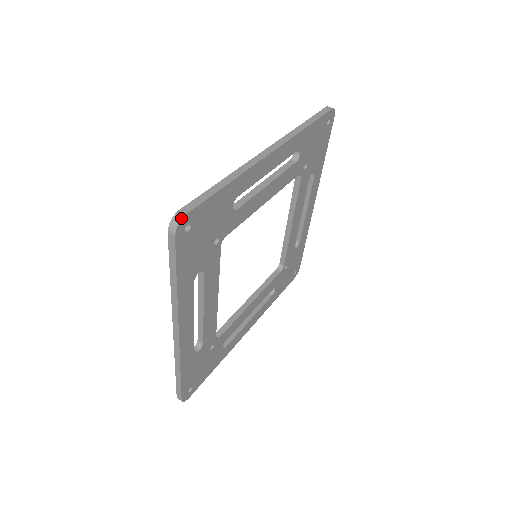
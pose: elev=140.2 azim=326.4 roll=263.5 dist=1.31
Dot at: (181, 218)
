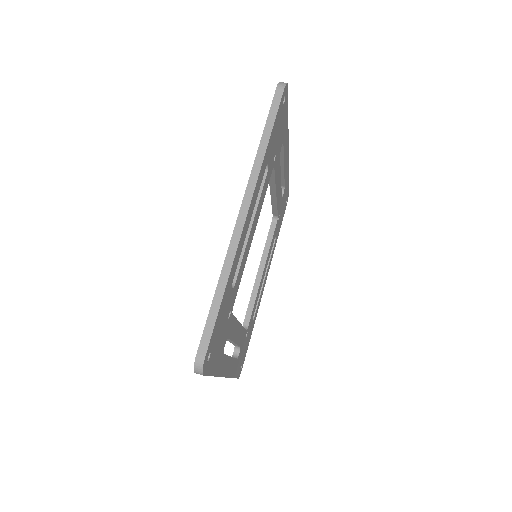
Dot at: (287, 83)
